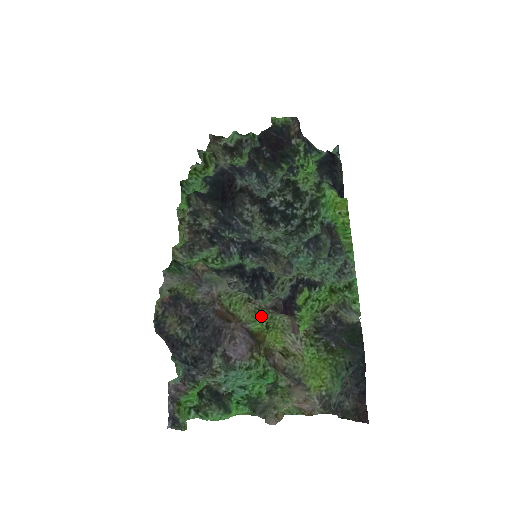
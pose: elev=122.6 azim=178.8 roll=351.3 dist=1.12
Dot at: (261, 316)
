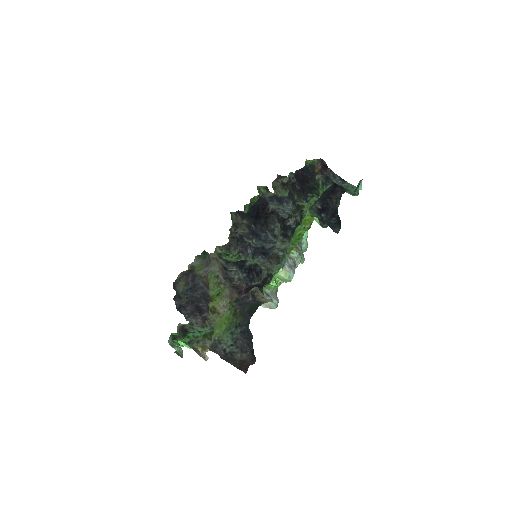
Dot at: (219, 288)
